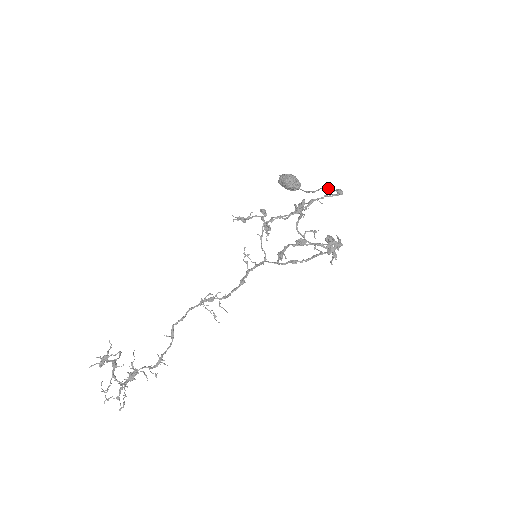
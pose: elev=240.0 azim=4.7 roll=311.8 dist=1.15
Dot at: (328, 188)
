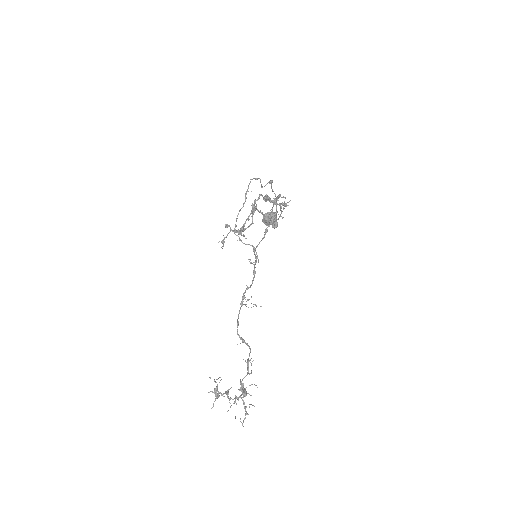
Dot at: occluded
